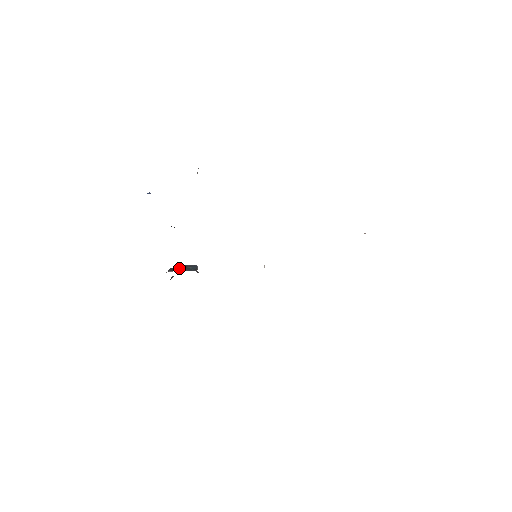
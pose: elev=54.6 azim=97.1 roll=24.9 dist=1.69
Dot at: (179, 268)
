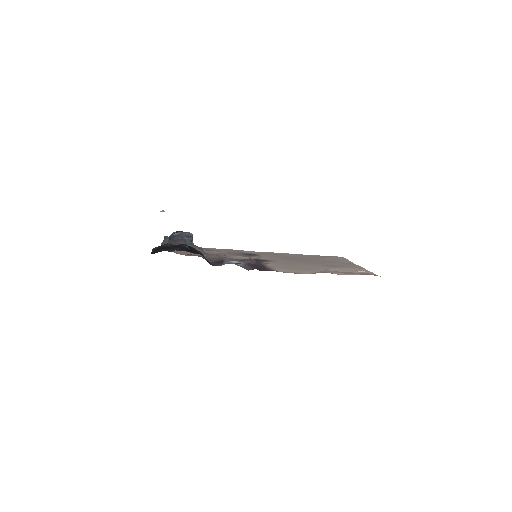
Dot at: (176, 239)
